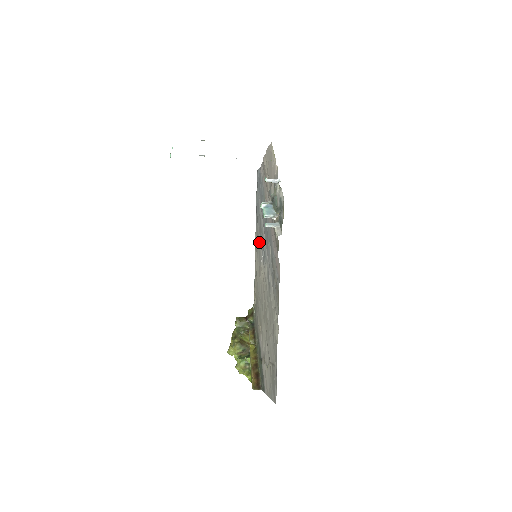
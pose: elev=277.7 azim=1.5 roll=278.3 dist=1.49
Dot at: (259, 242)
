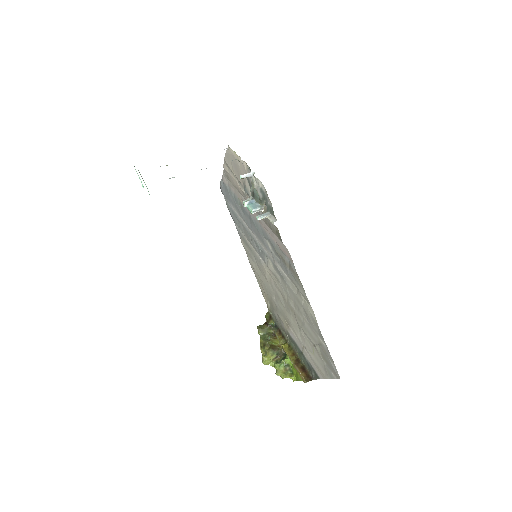
Dot at: (250, 246)
